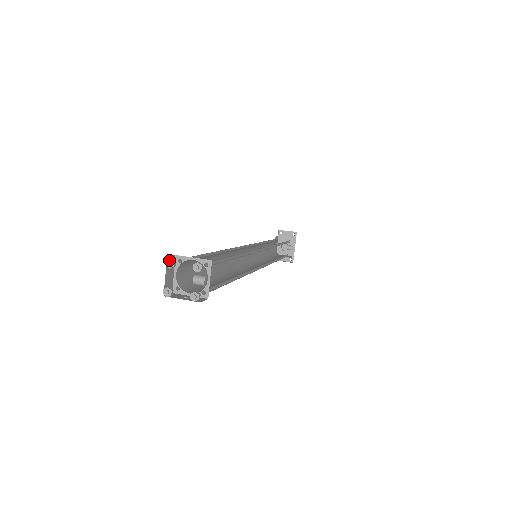
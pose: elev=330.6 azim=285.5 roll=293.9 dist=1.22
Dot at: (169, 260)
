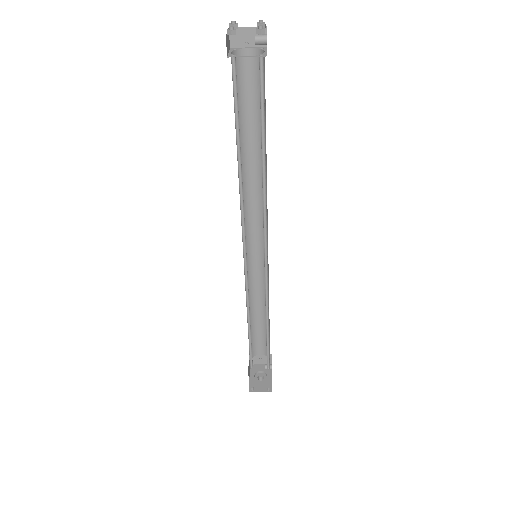
Dot at: (233, 23)
